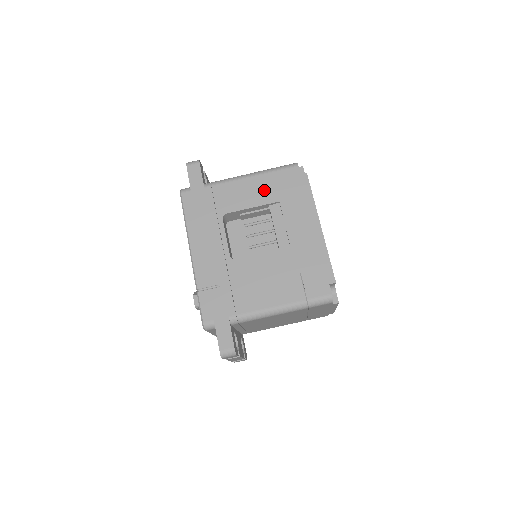
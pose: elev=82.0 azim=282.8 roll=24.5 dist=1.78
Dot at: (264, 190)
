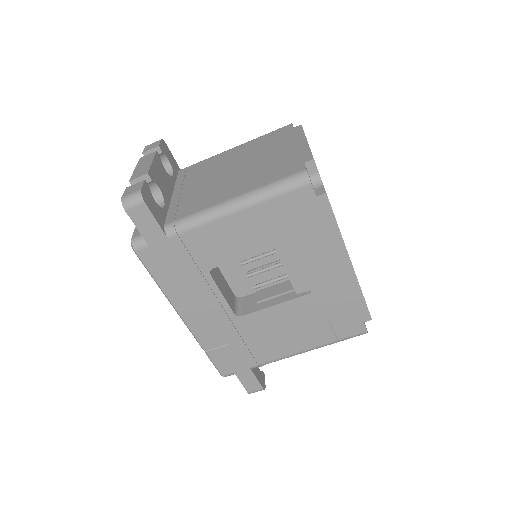
Dot at: (262, 229)
